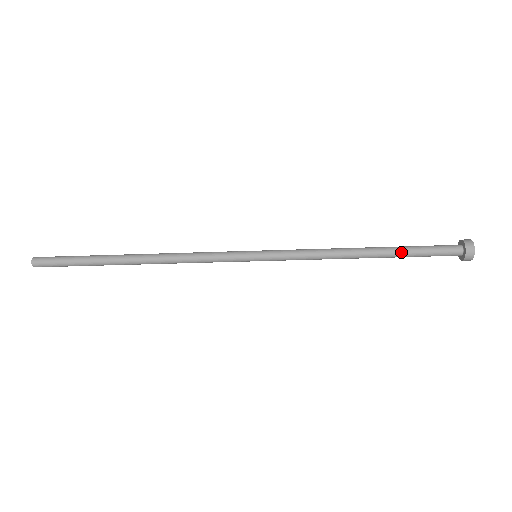
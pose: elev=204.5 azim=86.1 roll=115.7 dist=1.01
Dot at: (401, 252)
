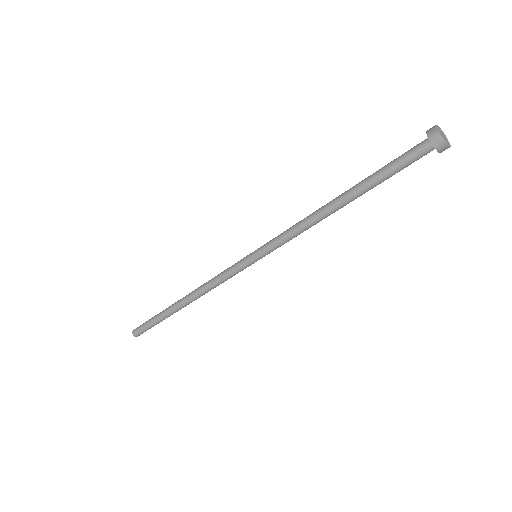
Dot at: (367, 179)
